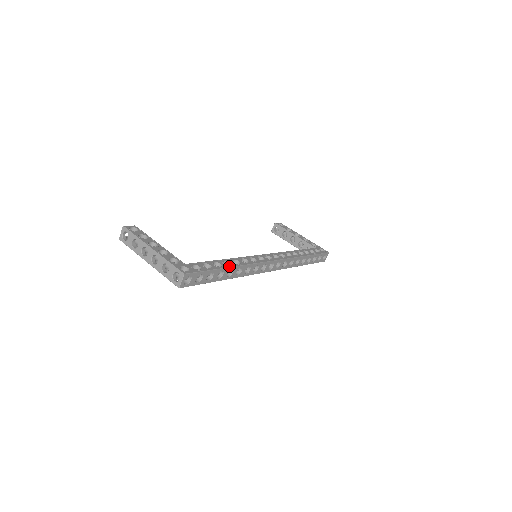
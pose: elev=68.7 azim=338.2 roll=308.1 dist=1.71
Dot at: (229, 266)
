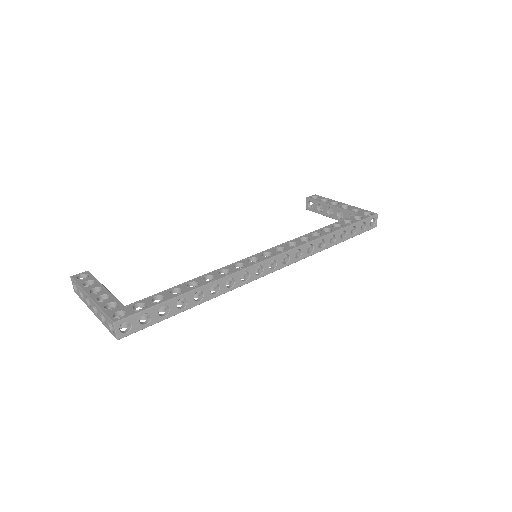
Dot at: (192, 288)
